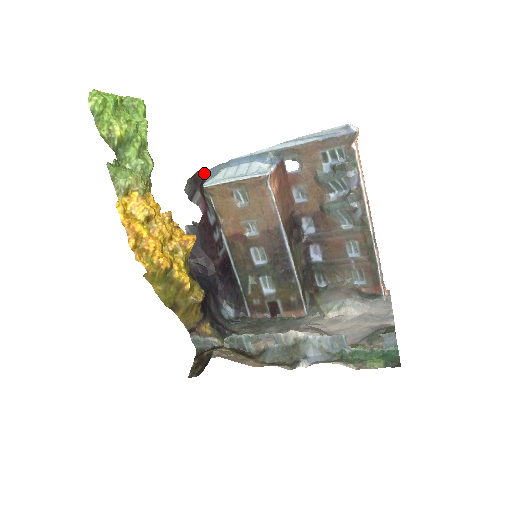
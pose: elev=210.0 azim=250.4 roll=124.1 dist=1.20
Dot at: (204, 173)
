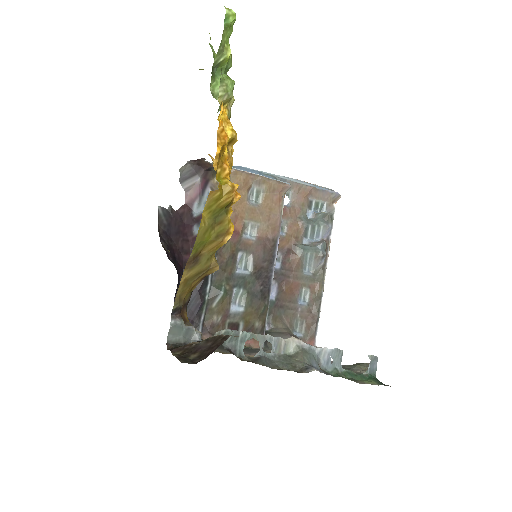
Dot at: (210, 163)
